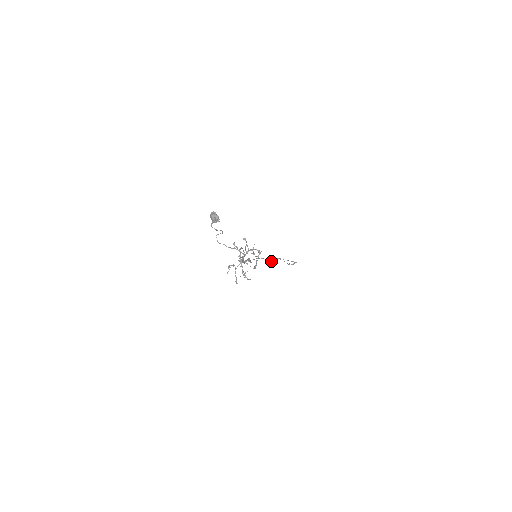
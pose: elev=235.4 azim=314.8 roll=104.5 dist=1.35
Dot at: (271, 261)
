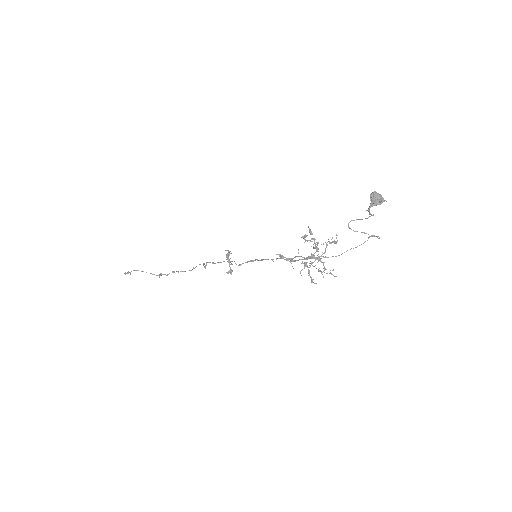
Dot at: (205, 267)
